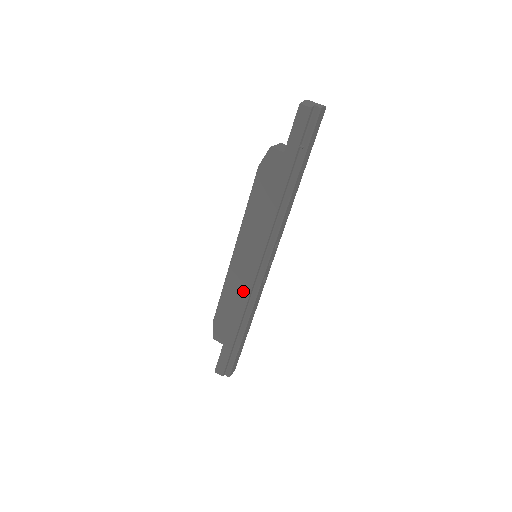
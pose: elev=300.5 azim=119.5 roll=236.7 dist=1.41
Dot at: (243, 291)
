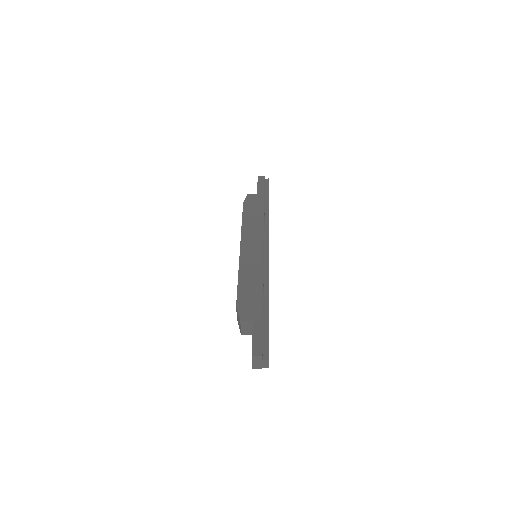
Dot at: (257, 270)
